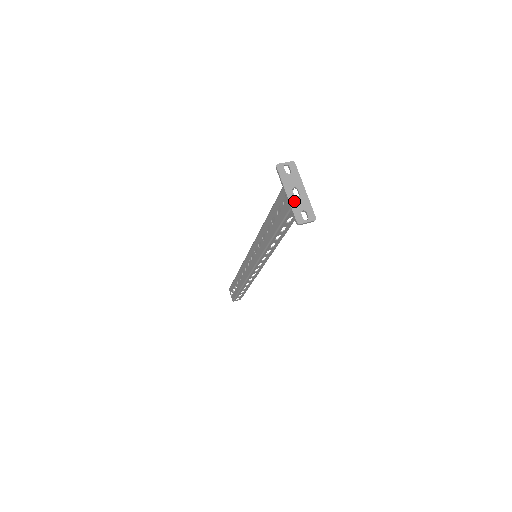
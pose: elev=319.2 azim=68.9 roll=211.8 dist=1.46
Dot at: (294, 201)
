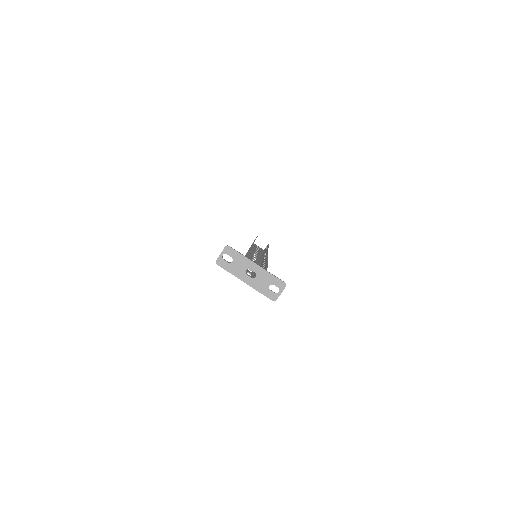
Dot at: (256, 284)
